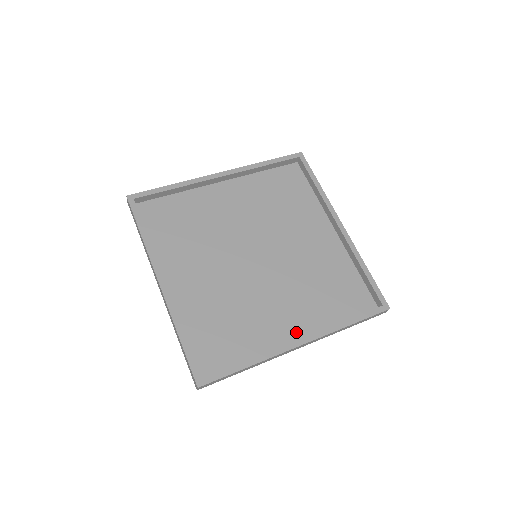
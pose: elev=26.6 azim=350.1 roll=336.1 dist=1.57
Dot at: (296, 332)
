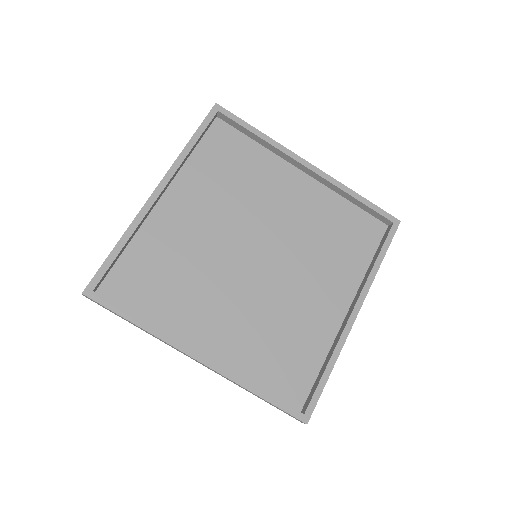
Dot at: (209, 347)
